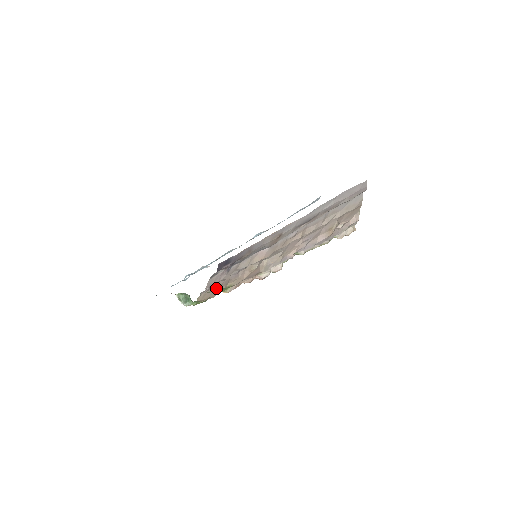
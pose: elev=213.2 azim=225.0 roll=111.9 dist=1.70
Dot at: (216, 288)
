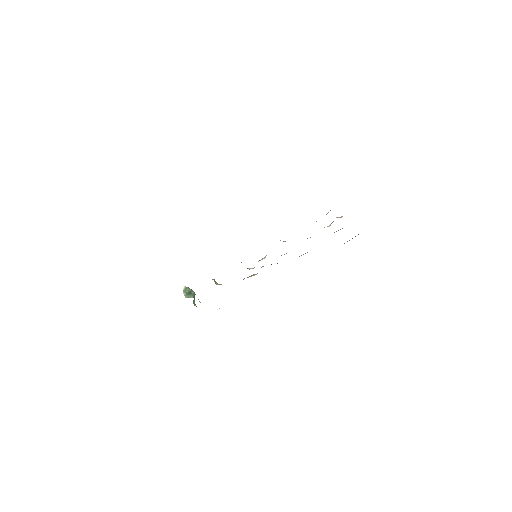
Dot at: occluded
